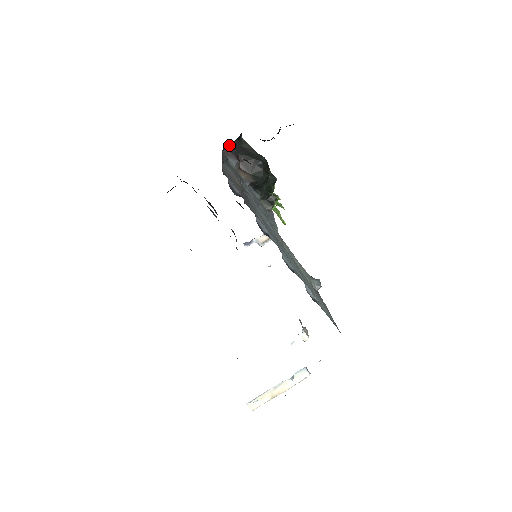
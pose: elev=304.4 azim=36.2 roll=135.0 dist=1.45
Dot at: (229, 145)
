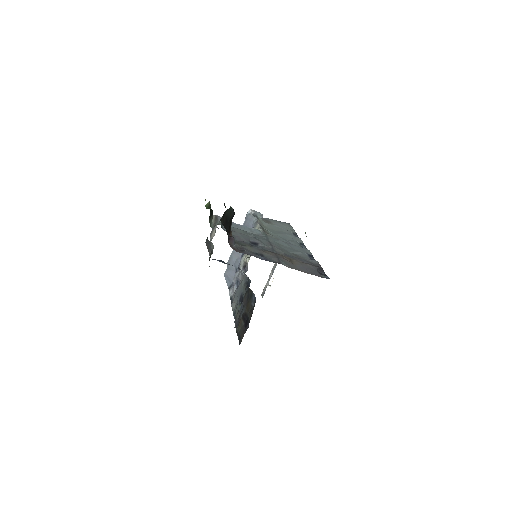
Dot at: occluded
